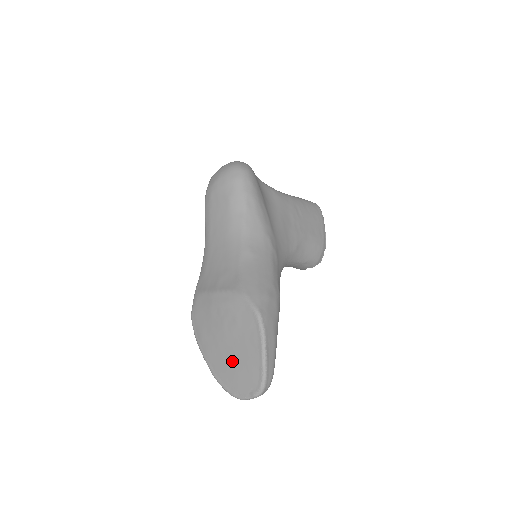
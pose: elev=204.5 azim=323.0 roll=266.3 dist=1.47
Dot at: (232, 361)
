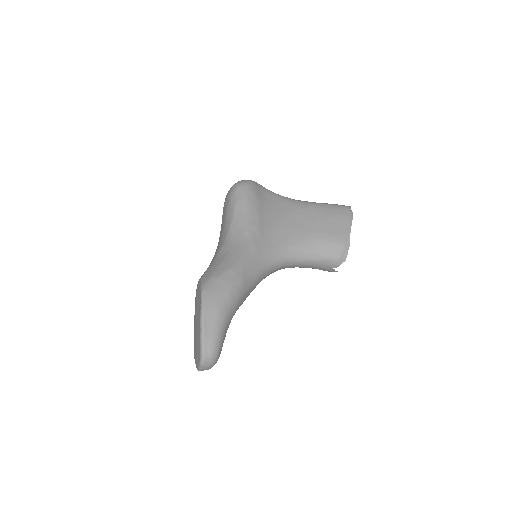
Dot at: (196, 337)
